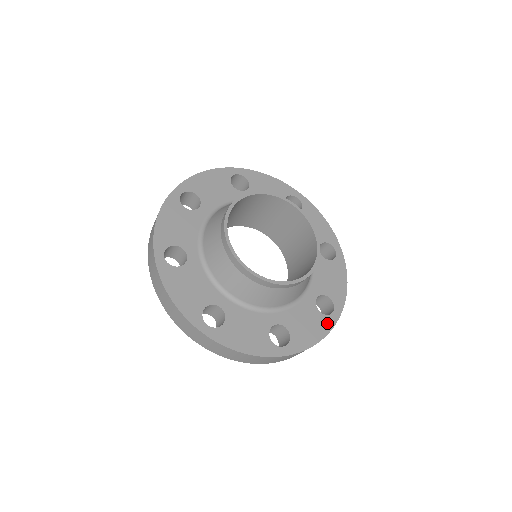
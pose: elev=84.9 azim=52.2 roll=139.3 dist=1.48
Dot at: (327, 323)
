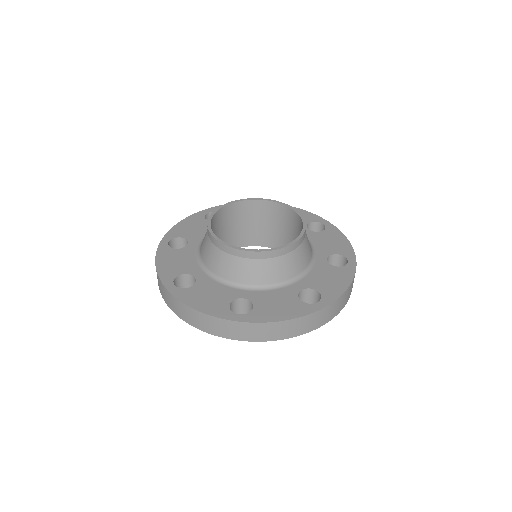
Dot at: (348, 271)
